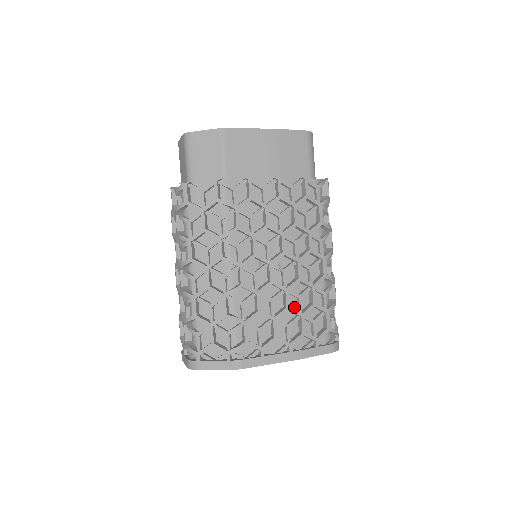
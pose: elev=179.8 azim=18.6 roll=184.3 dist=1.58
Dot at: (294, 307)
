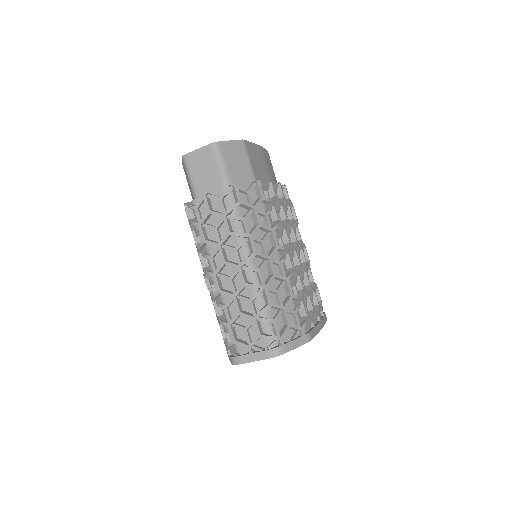
Dot at: occluded
